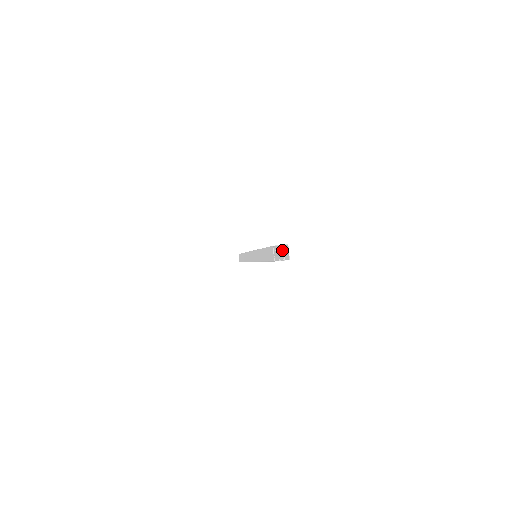
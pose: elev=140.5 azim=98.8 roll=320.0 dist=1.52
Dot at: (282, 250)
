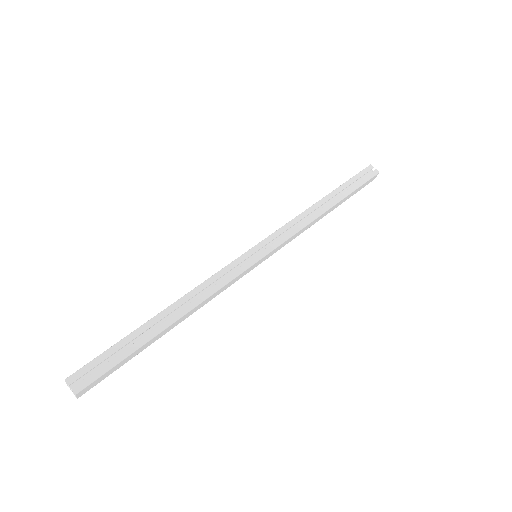
Dot at: (71, 390)
